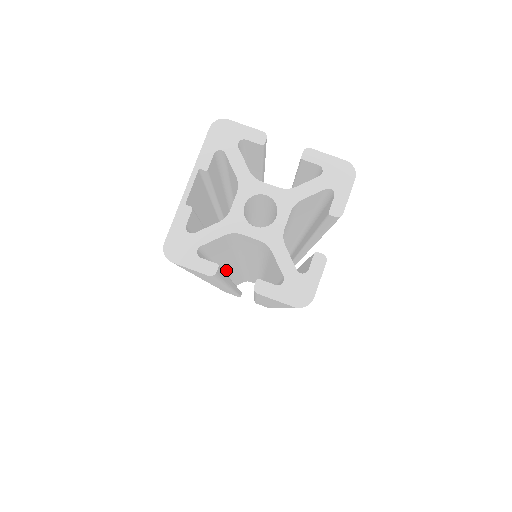
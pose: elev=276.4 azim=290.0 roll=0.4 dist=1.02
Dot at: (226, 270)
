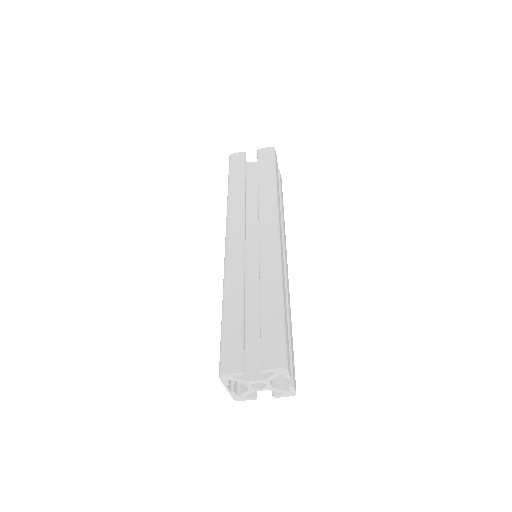
Dot at: occluded
